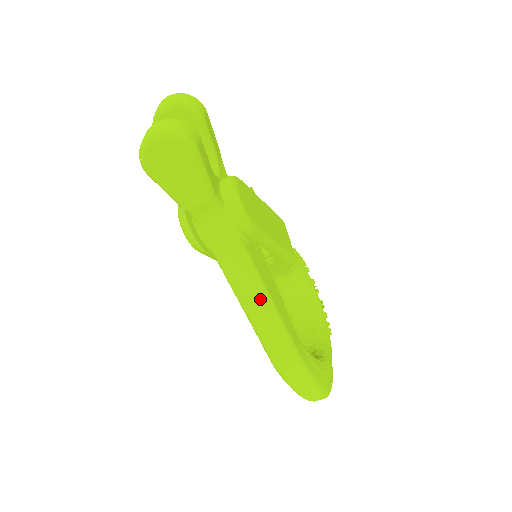
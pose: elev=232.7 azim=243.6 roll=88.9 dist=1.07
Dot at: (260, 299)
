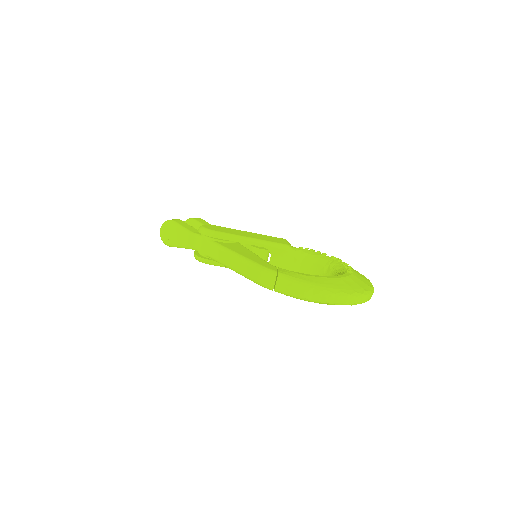
Dot at: (230, 256)
